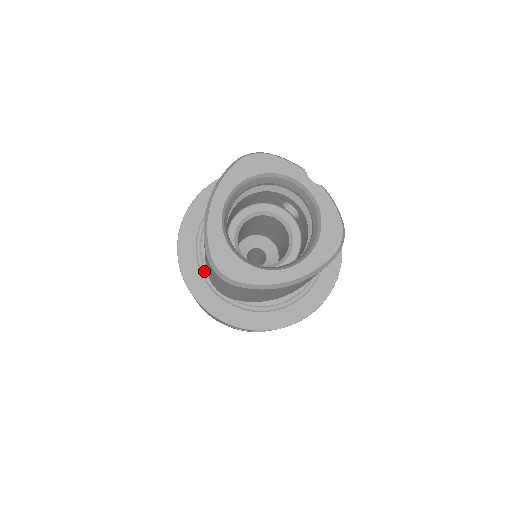
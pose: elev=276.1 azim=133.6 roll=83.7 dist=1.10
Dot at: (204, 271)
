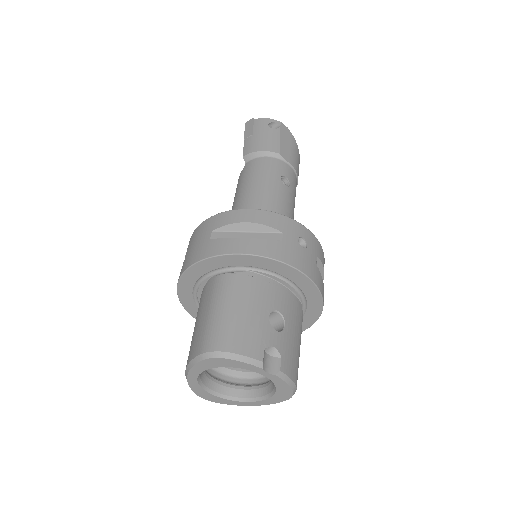
Dot at: occluded
